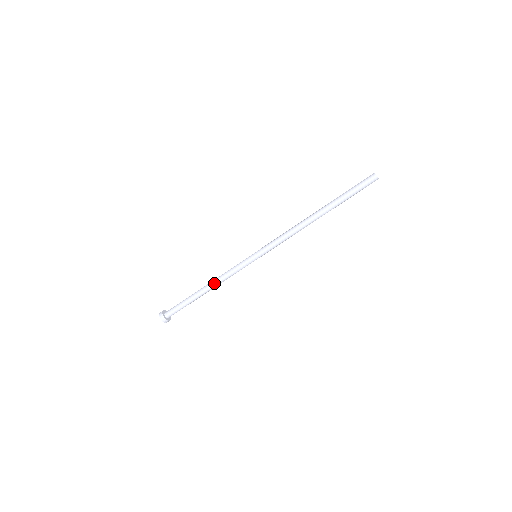
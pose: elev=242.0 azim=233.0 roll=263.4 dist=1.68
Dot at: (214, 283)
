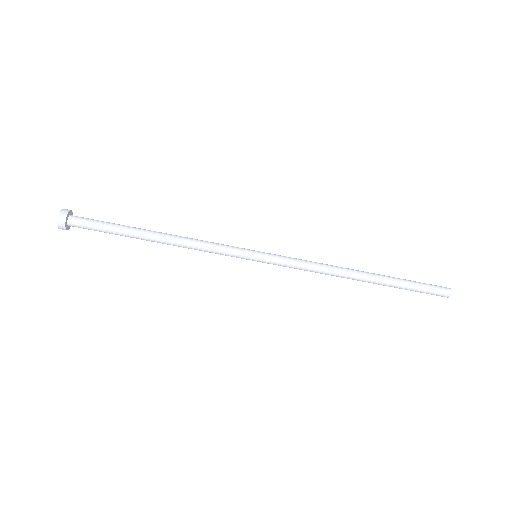
Dot at: (176, 244)
